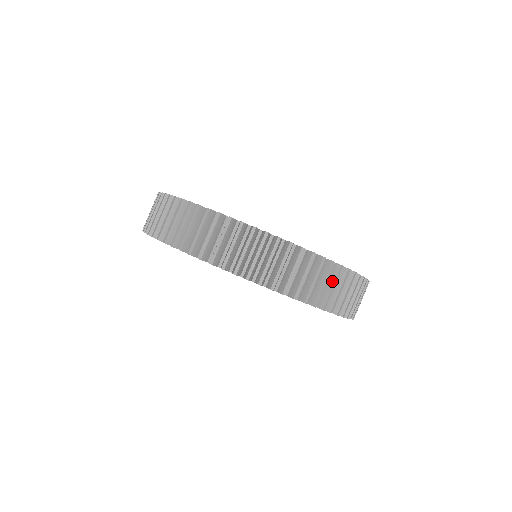
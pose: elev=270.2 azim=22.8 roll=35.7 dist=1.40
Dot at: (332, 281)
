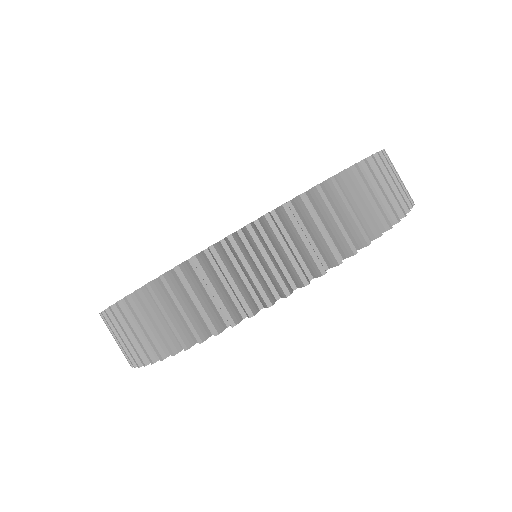
Dot at: (373, 185)
